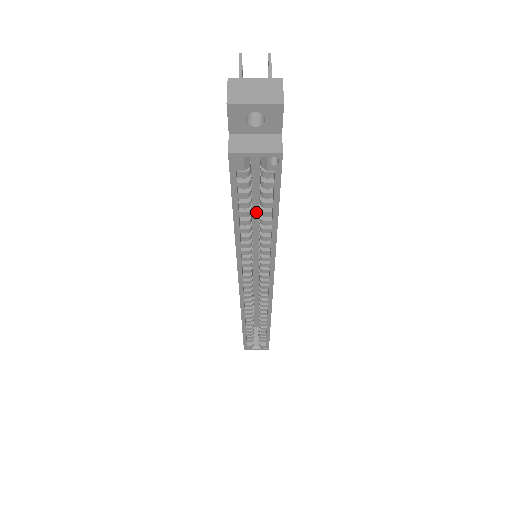
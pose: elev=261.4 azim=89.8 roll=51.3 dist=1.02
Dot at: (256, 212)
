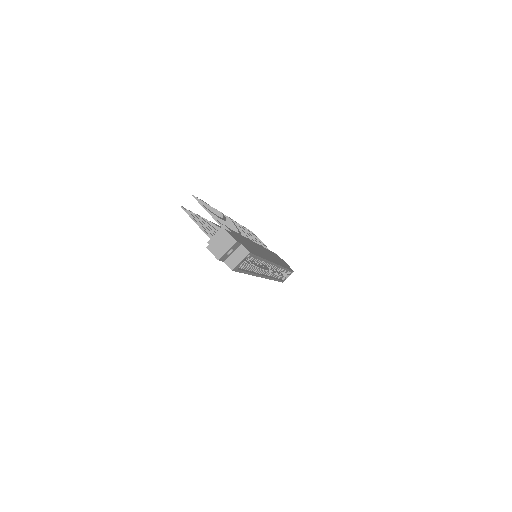
Dot at: occluded
